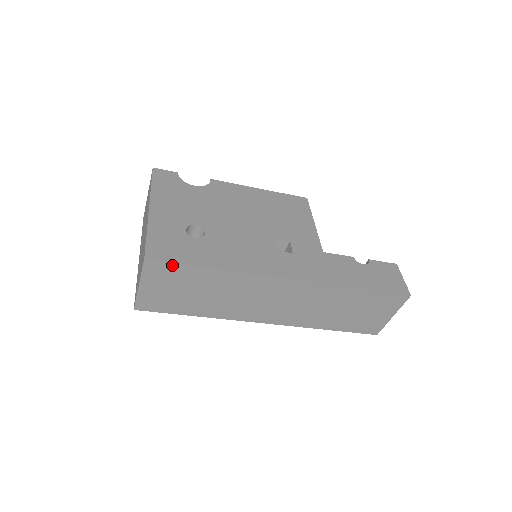
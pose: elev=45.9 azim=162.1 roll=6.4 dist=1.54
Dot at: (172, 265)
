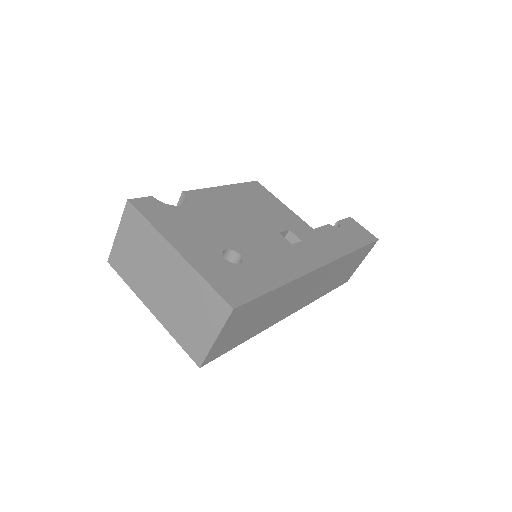
Dot at: (252, 302)
